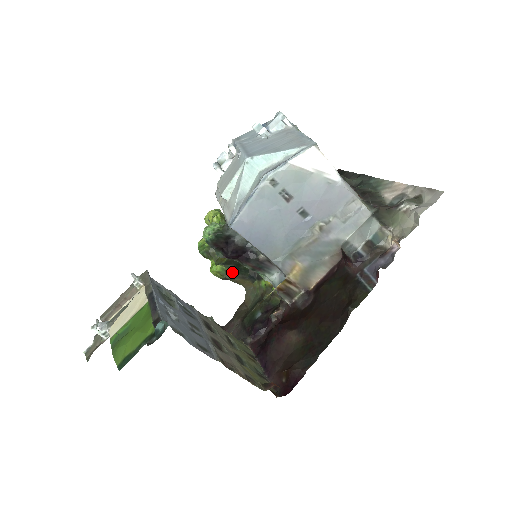
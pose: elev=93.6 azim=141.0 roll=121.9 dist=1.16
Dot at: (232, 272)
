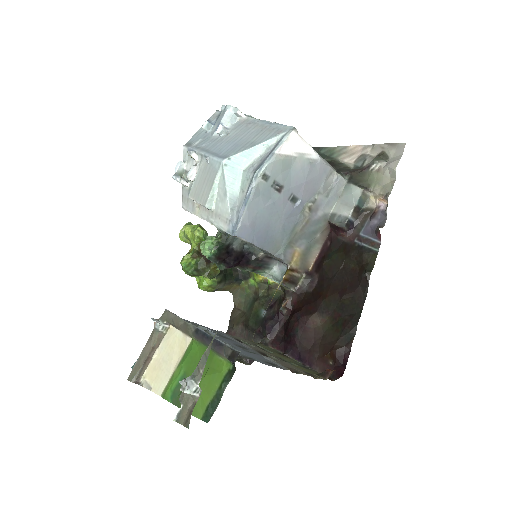
Dot at: (222, 281)
